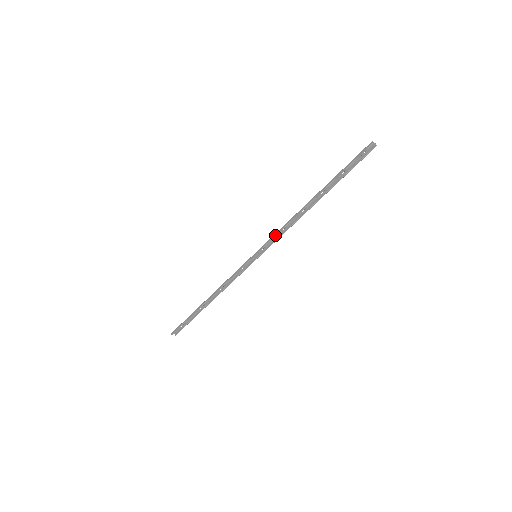
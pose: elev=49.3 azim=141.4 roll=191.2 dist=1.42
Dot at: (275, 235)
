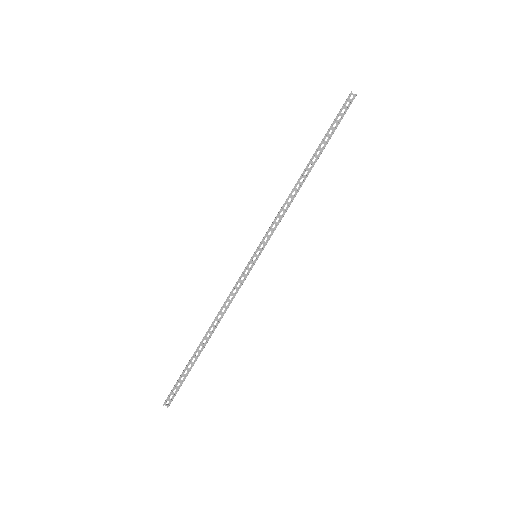
Dot at: (273, 221)
